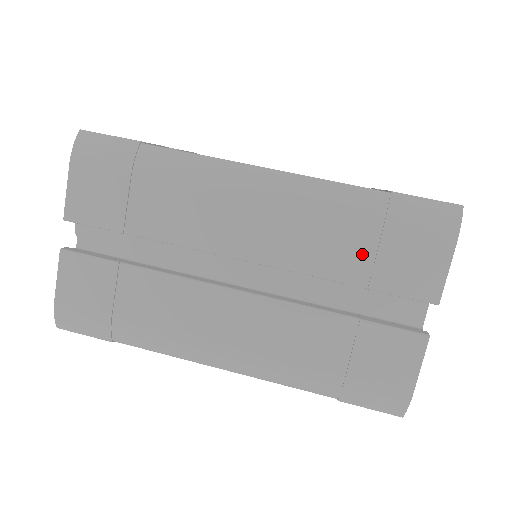
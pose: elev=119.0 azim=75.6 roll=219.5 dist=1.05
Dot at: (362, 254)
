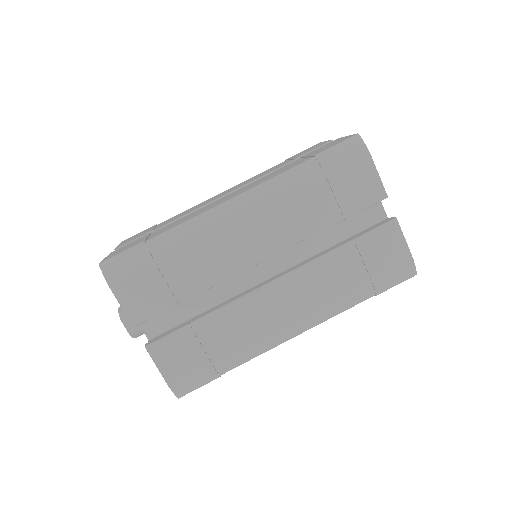
Dot at: (327, 203)
